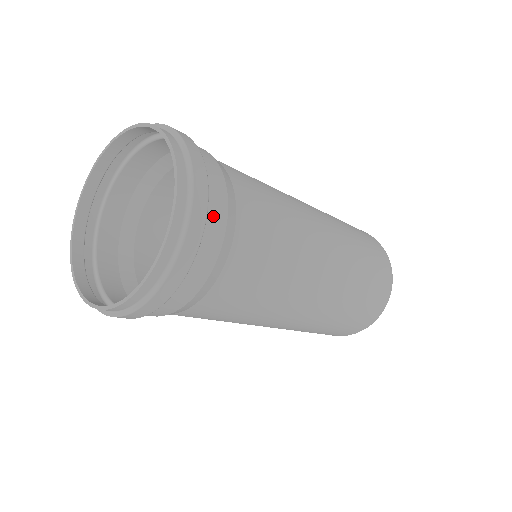
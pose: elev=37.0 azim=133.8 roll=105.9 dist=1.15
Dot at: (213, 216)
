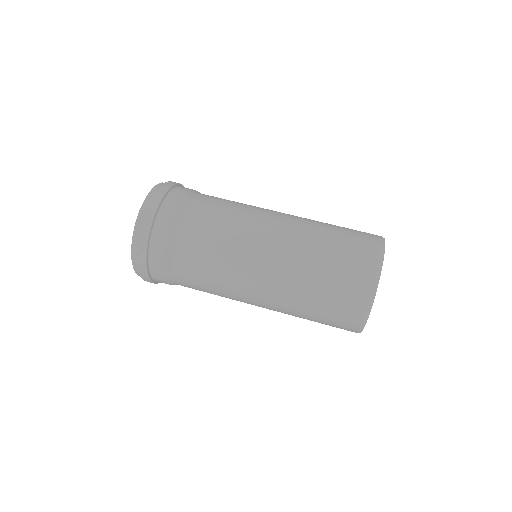
Dot at: (157, 236)
